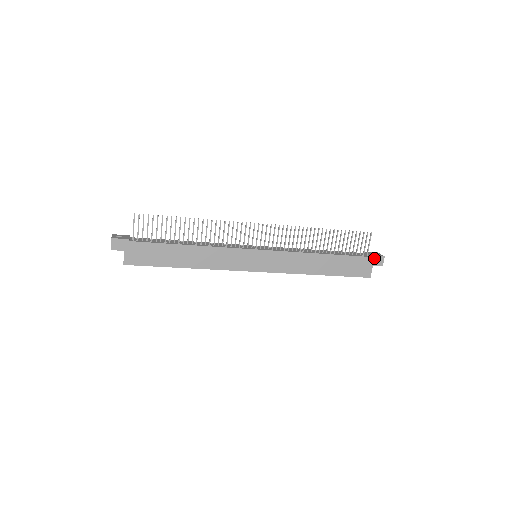
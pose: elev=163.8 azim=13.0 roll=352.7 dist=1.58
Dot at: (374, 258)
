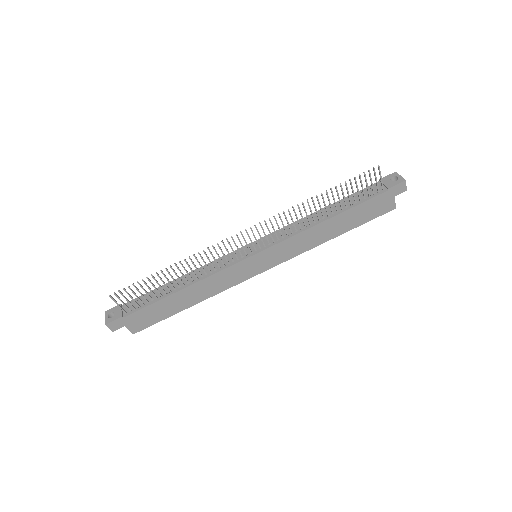
Dot at: (393, 189)
